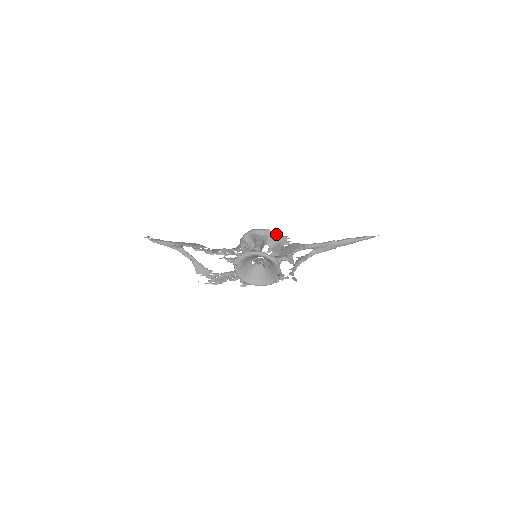
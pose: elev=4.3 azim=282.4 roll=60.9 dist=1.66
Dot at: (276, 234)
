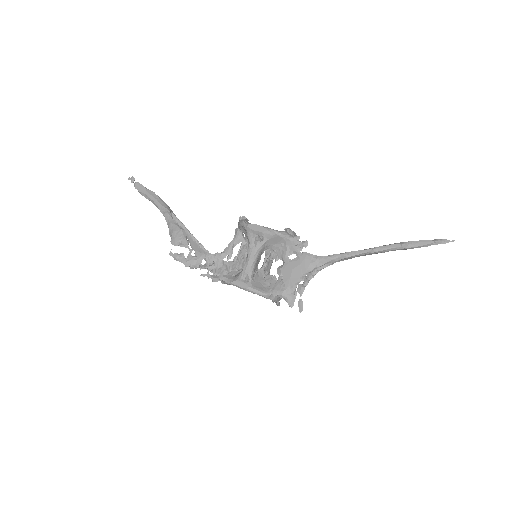
Dot at: (281, 236)
